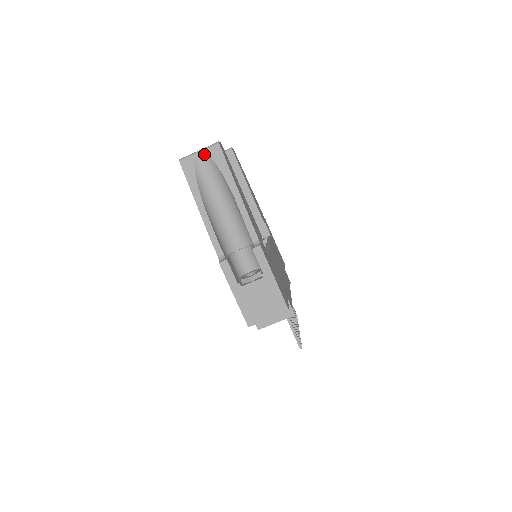
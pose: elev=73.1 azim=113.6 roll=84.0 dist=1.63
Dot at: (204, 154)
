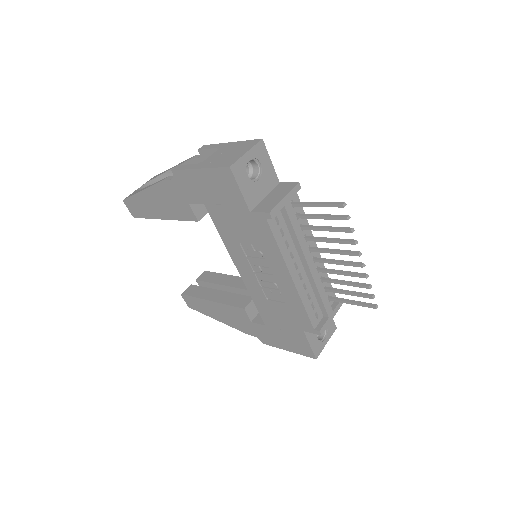
Dot at: (143, 186)
